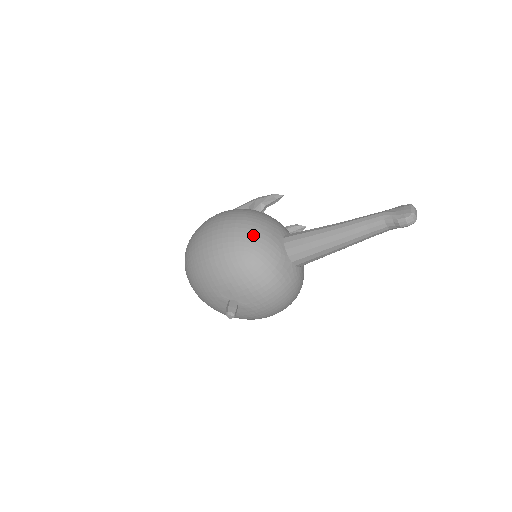
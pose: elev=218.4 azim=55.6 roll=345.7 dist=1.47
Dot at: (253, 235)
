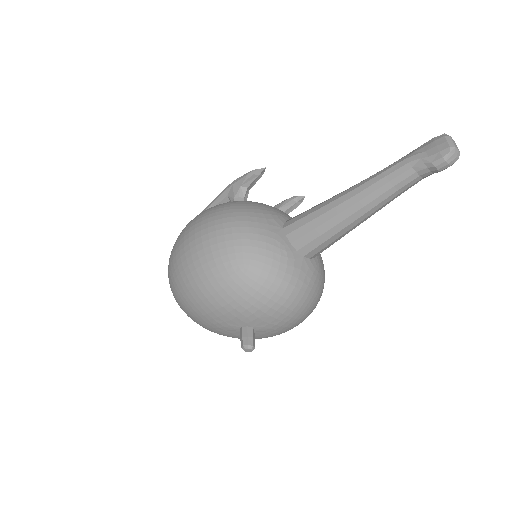
Dot at: (243, 240)
